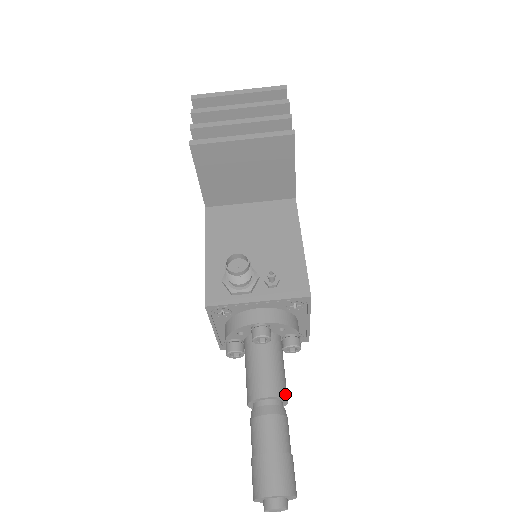
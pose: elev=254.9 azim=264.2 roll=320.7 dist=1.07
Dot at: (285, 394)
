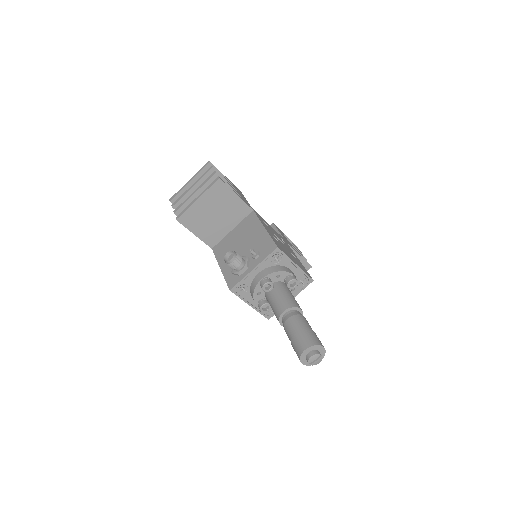
Dot at: (295, 305)
